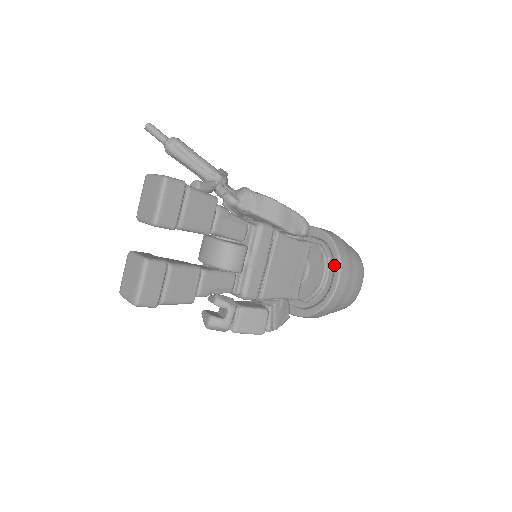
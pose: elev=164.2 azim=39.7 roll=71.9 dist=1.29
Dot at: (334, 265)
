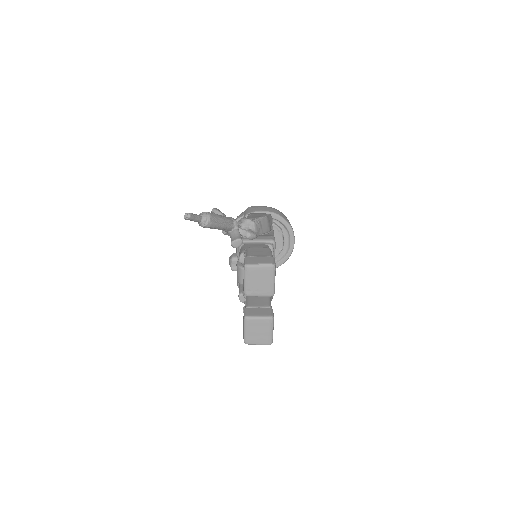
Dot at: (289, 233)
